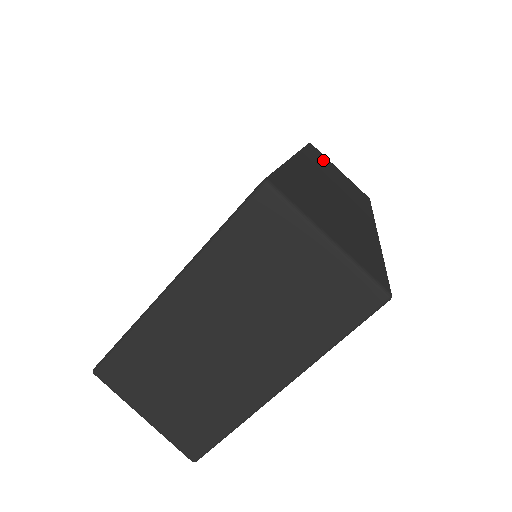
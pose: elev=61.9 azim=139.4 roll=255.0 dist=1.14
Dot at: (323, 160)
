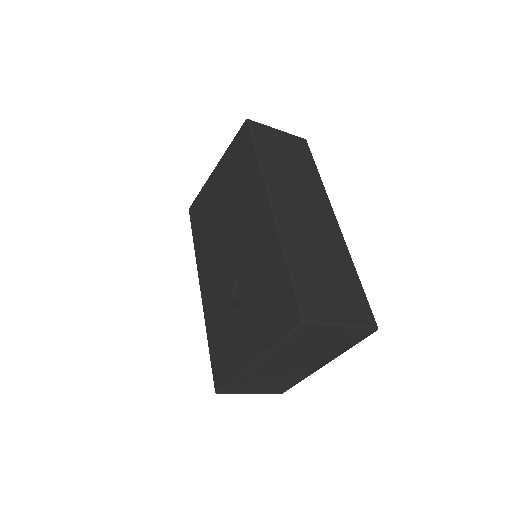
Dot at: (269, 145)
